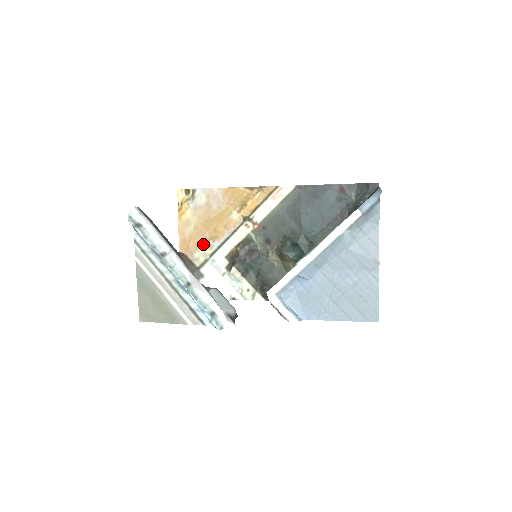
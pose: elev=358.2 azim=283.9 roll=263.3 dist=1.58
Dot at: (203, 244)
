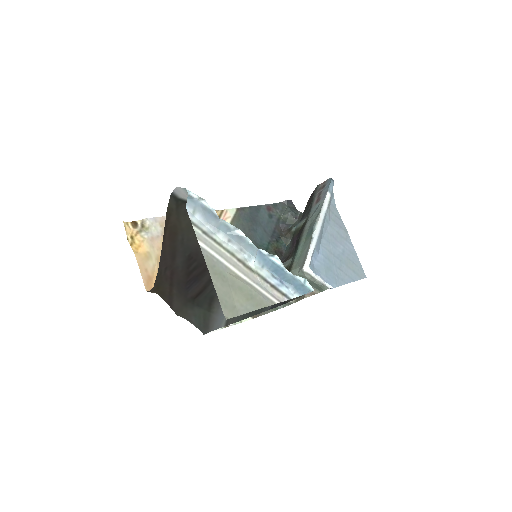
Dot at: occluded
